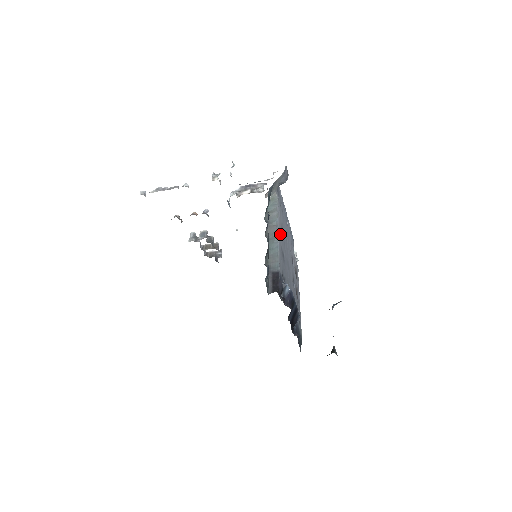
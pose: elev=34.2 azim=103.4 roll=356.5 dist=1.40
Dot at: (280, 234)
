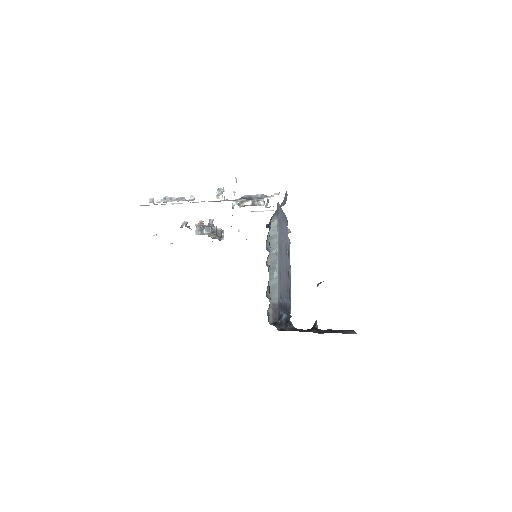
Dot at: (279, 258)
